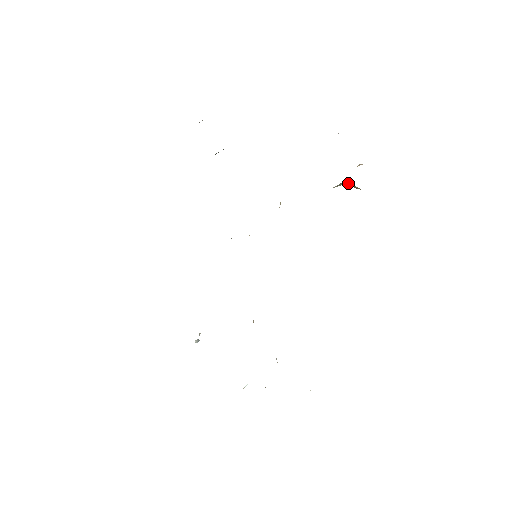
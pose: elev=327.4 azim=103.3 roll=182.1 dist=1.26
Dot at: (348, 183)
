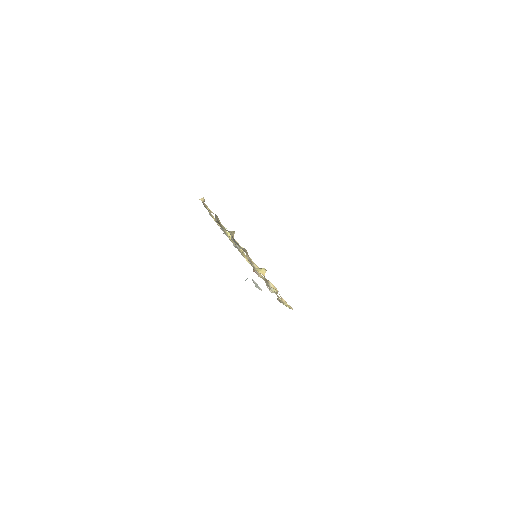
Dot at: occluded
